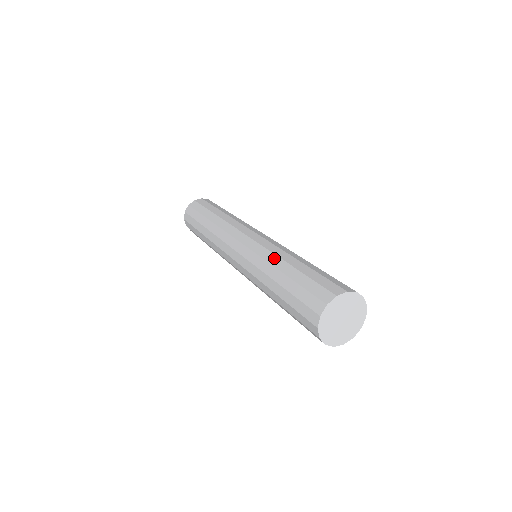
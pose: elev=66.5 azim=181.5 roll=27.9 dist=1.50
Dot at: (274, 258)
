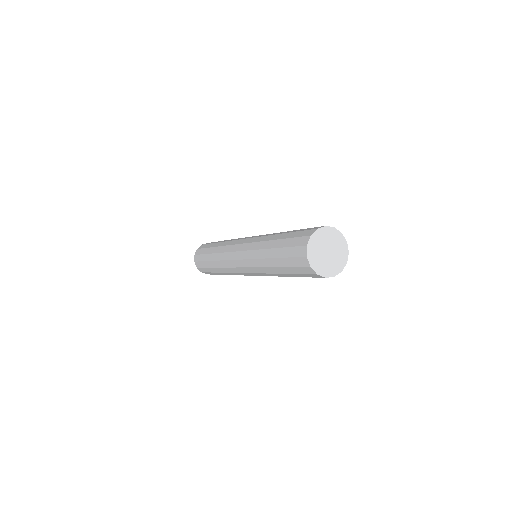
Dot at: occluded
